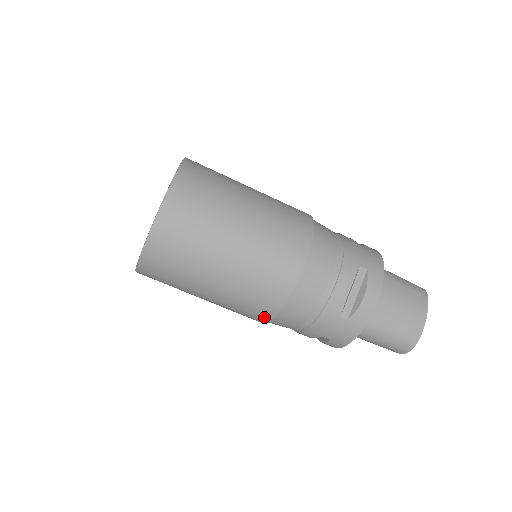
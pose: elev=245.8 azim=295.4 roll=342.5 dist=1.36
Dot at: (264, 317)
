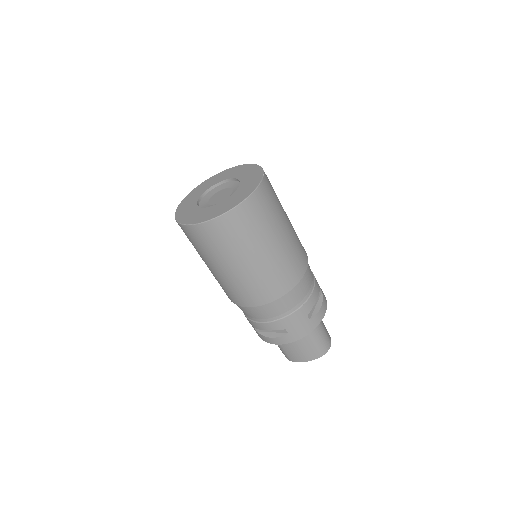
Dot at: occluded
